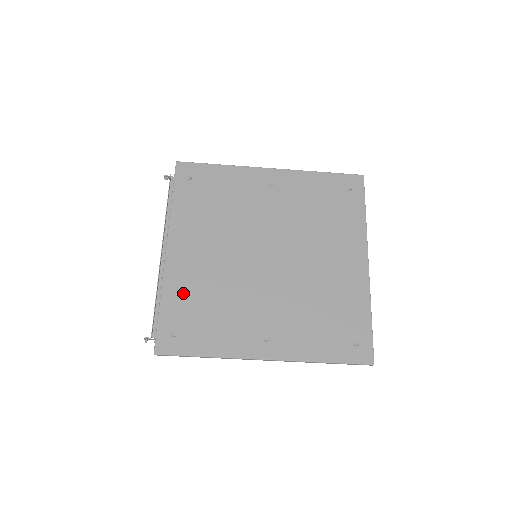
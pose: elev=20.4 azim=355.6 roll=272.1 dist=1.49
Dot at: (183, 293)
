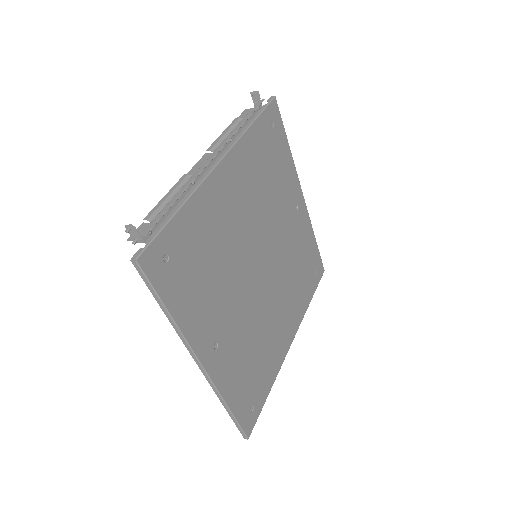
Dot at: (201, 223)
